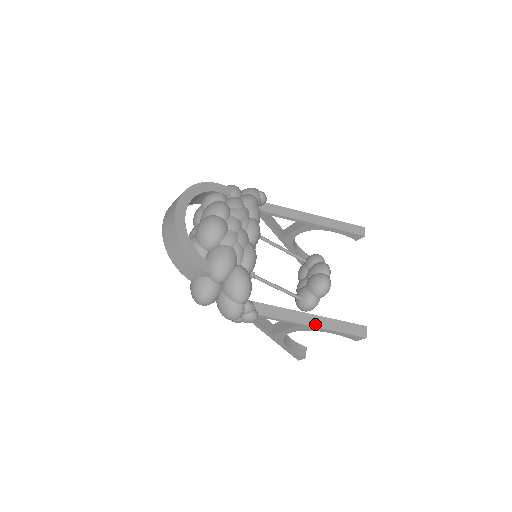
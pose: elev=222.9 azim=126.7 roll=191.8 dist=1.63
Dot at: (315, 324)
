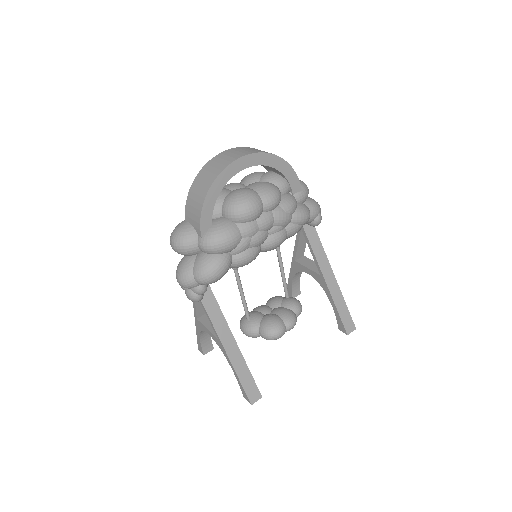
Dot at: (230, 354)
